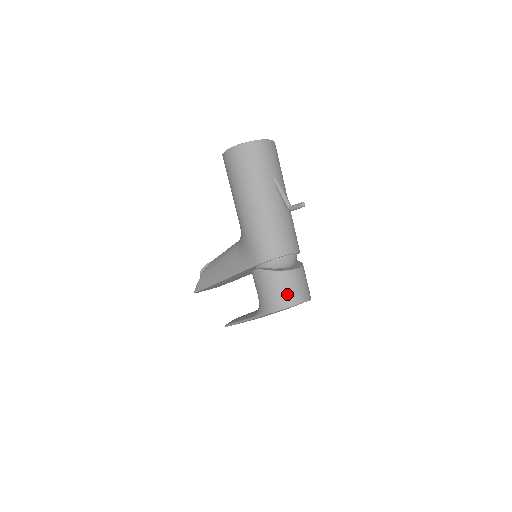
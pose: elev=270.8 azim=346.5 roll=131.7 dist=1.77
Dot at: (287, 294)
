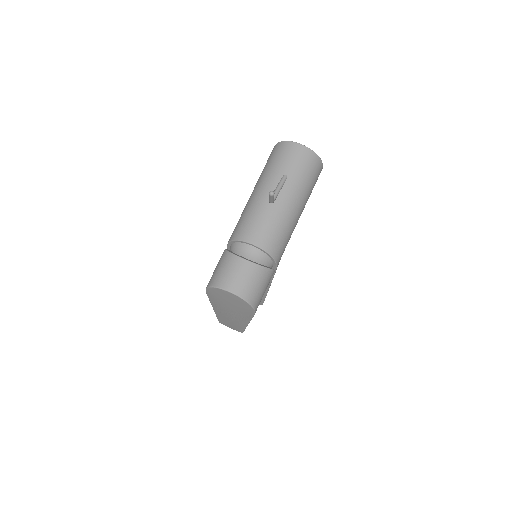
Dot at: (220, 274)
